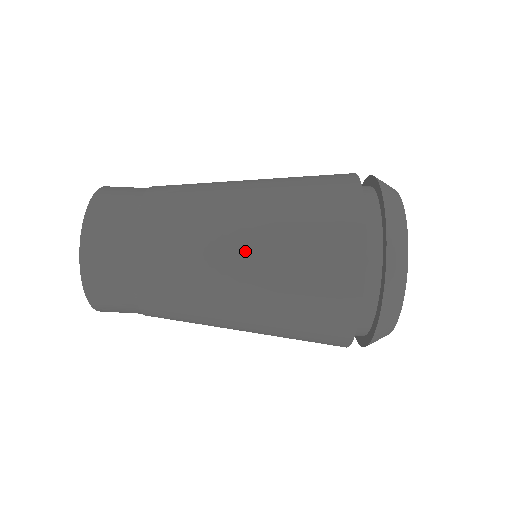
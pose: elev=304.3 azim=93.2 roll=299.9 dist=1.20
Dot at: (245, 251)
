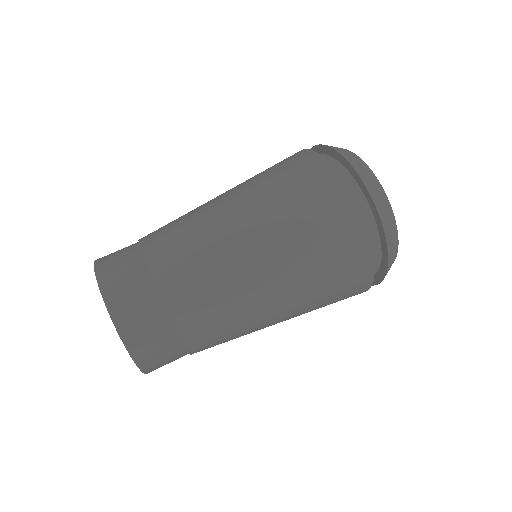
Dot at: (282, 310)
